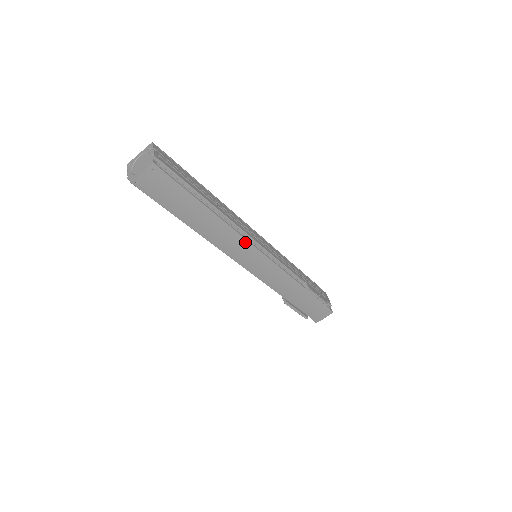
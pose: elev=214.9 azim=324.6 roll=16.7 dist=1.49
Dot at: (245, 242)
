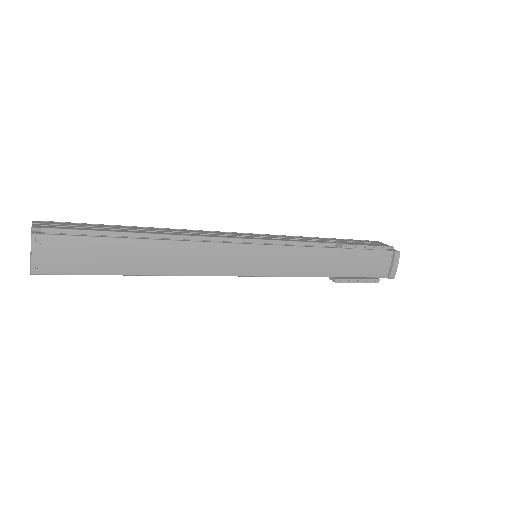
Dot at: (221, 246)
